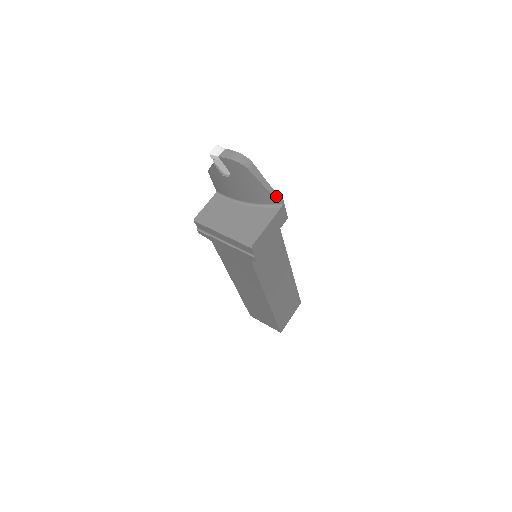
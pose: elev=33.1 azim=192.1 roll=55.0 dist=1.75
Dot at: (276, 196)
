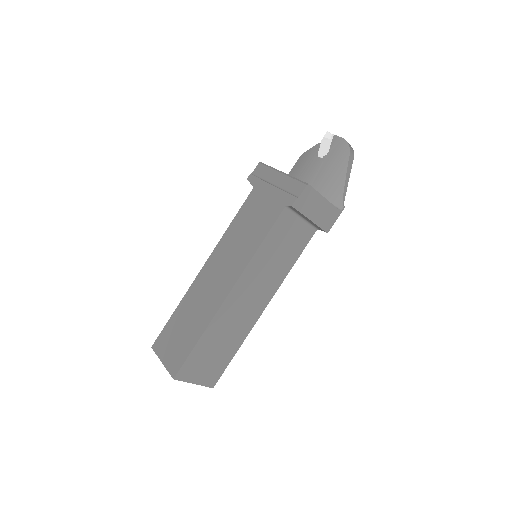
Dot at: (344, 198)
